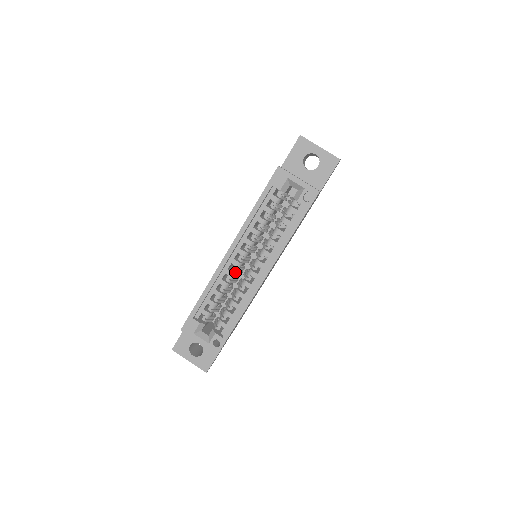
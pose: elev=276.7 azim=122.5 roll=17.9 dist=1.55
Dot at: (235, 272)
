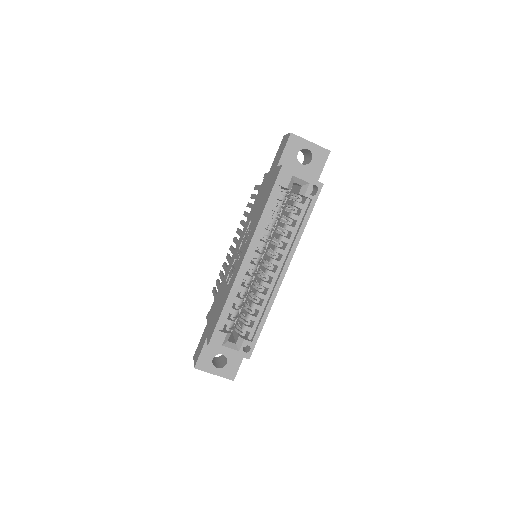
Dot at: (252, 276)
